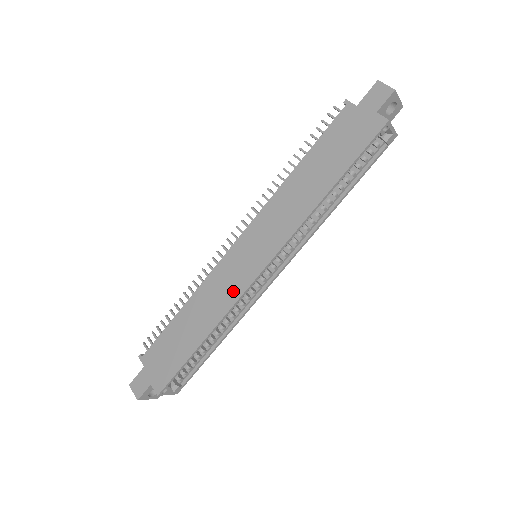
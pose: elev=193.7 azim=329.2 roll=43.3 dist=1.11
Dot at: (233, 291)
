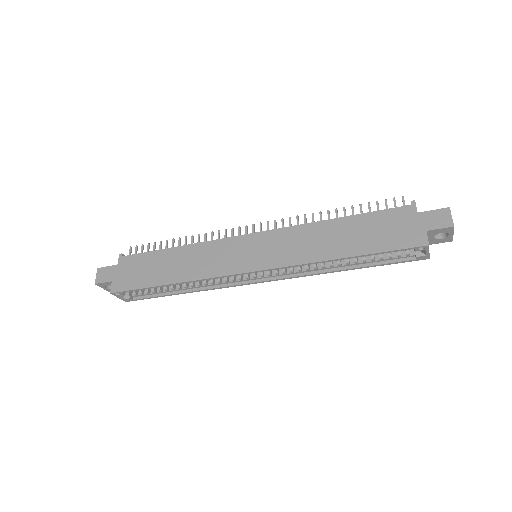
Dot at: (218, 268)
